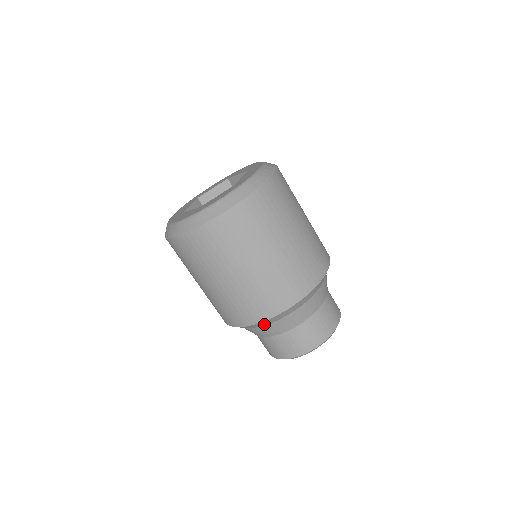
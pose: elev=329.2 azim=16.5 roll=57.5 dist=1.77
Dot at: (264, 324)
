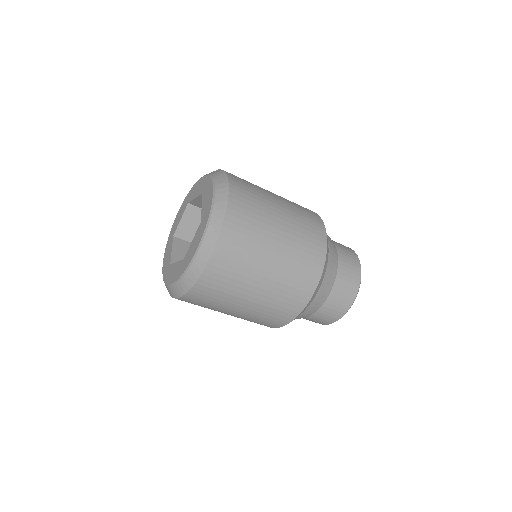
Dot at: occluded
